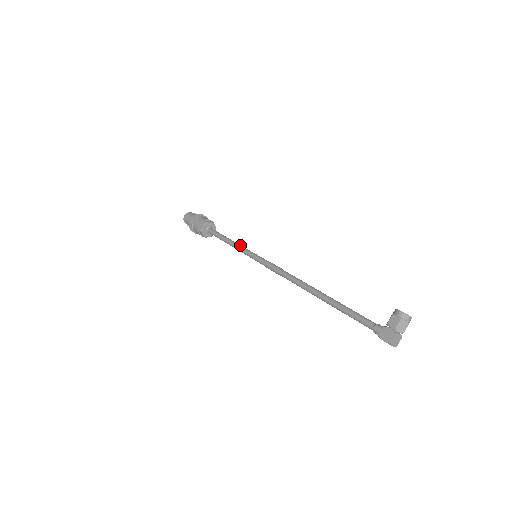
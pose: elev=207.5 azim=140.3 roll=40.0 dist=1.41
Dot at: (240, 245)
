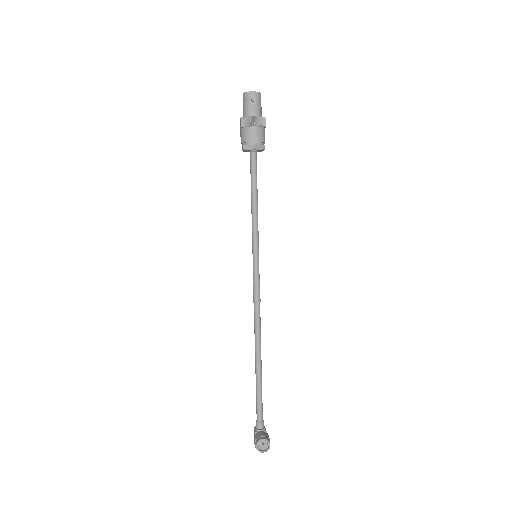
Dot at: (253, 225)
